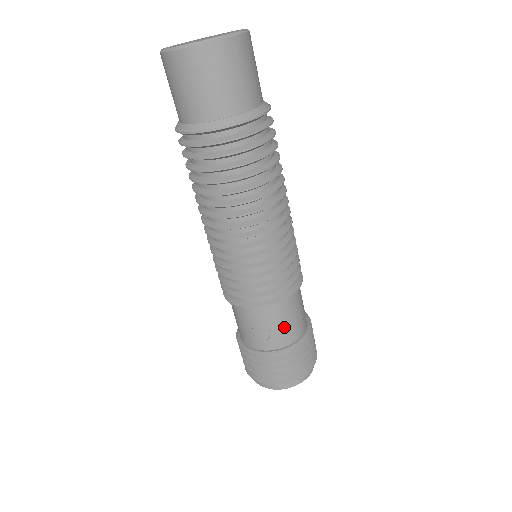
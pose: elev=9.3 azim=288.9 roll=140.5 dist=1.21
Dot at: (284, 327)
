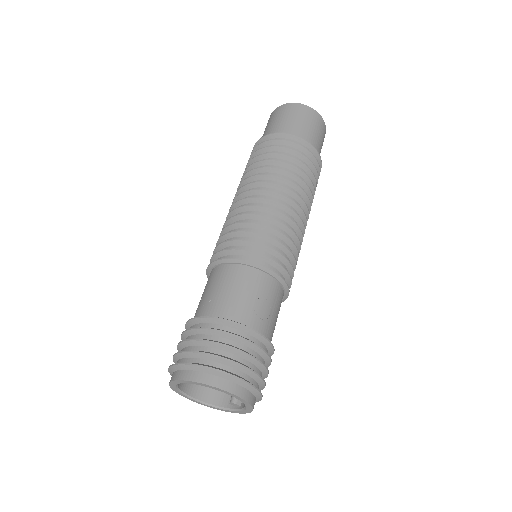
Dot at: (229, 294)
